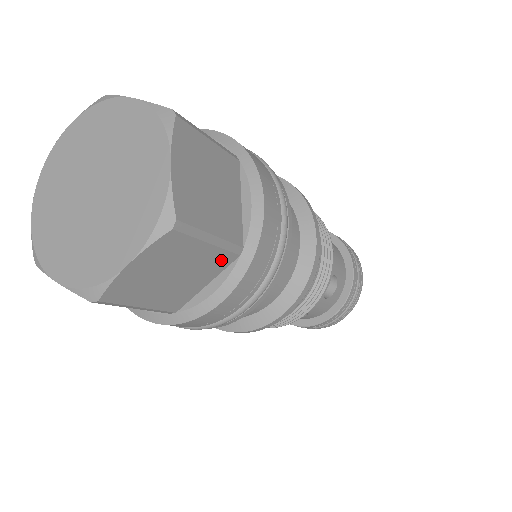
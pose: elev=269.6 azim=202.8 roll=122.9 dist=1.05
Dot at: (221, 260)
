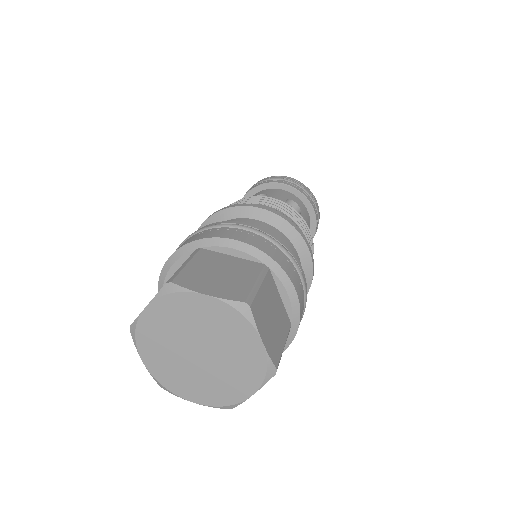
Dot at: occluded
